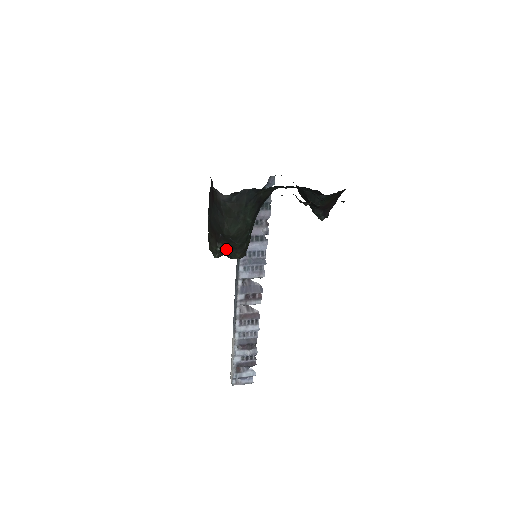
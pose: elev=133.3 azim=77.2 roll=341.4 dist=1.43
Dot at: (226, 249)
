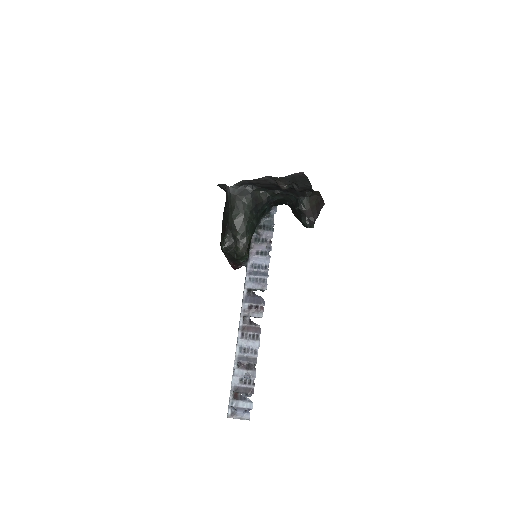
Dot at: (231, 241)
